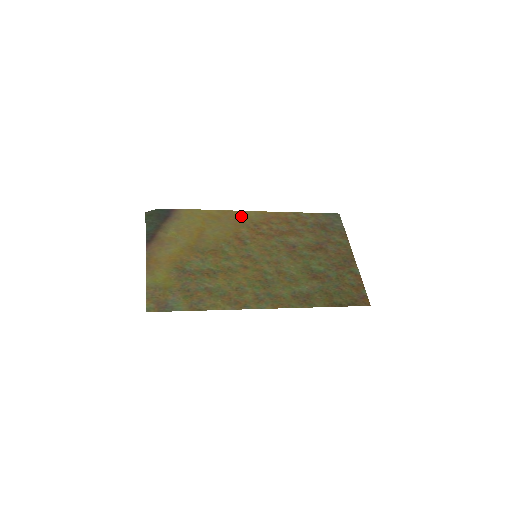
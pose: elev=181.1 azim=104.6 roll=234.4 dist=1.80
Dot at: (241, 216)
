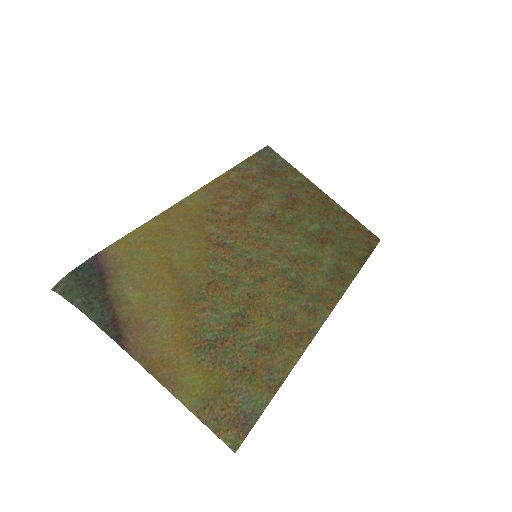
Dot at: (188, 209)
